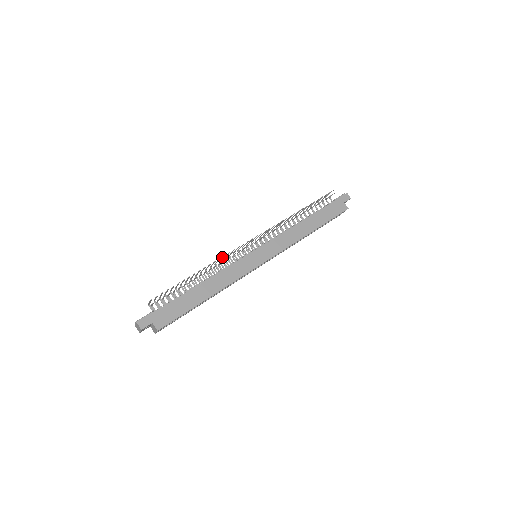
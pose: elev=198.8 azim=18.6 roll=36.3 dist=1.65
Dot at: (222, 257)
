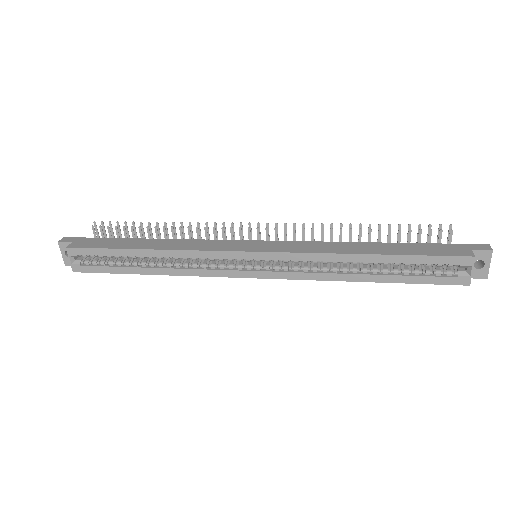
Dot at: (207, 230)
